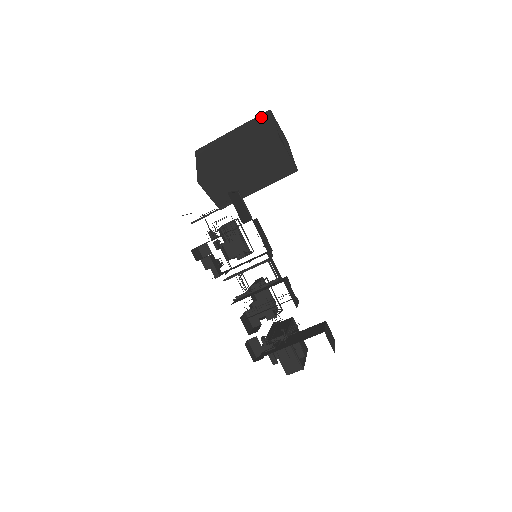
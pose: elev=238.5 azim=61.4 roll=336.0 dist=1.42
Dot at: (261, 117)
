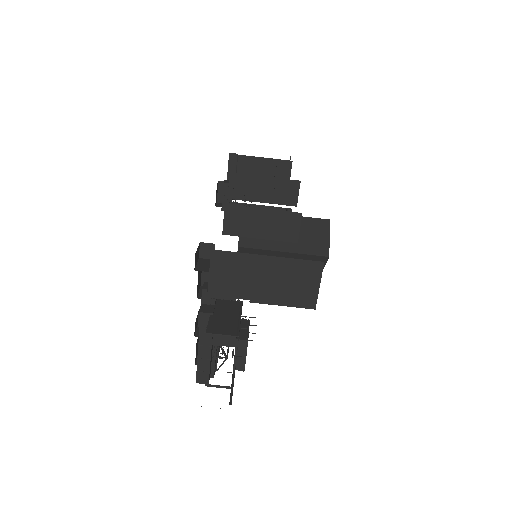
Dot at: occluded
